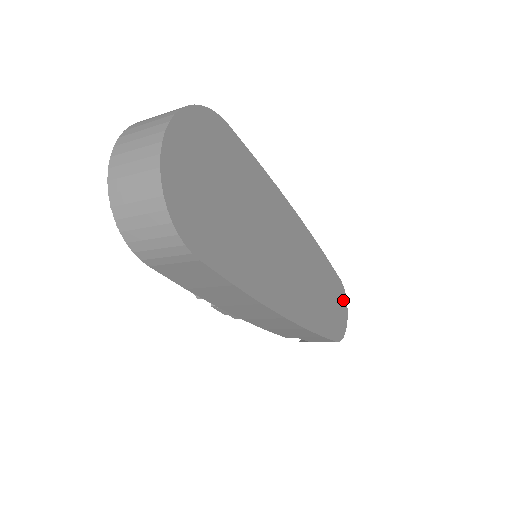
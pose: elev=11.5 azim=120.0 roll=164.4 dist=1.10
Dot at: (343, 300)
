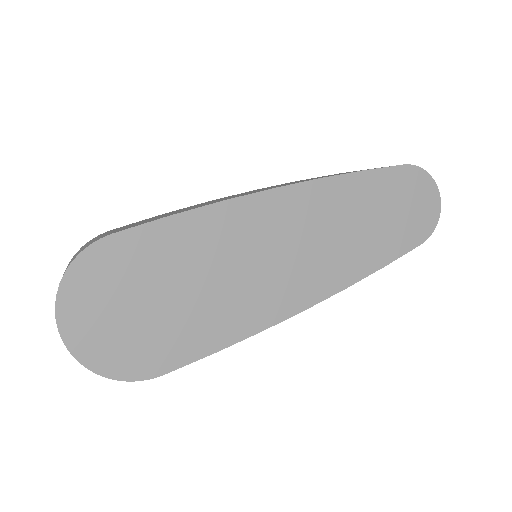
Dot at: (421, 183)
